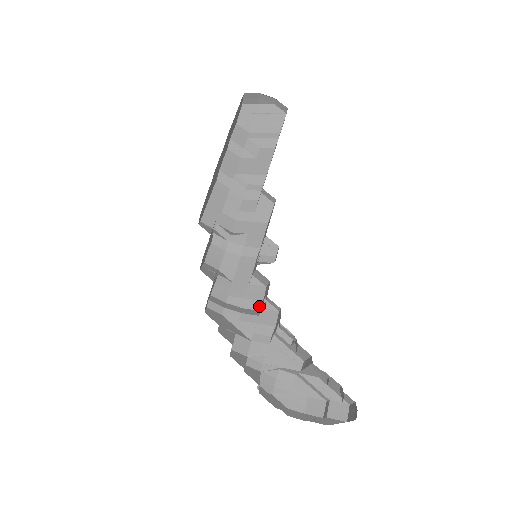
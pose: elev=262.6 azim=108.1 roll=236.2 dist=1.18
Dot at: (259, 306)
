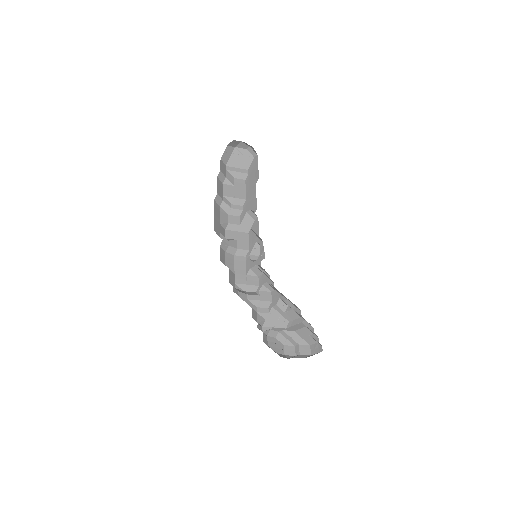
Dot at: (256, 289)
